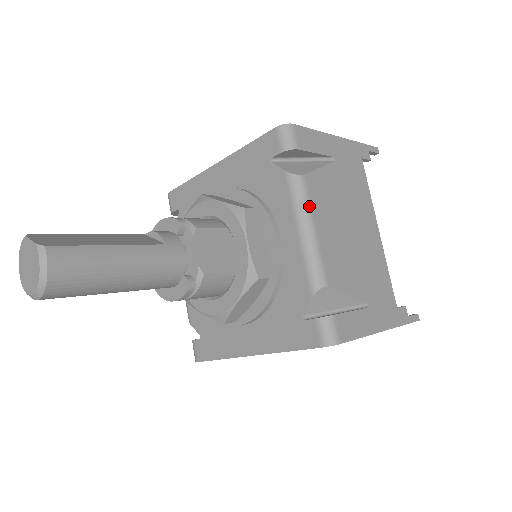
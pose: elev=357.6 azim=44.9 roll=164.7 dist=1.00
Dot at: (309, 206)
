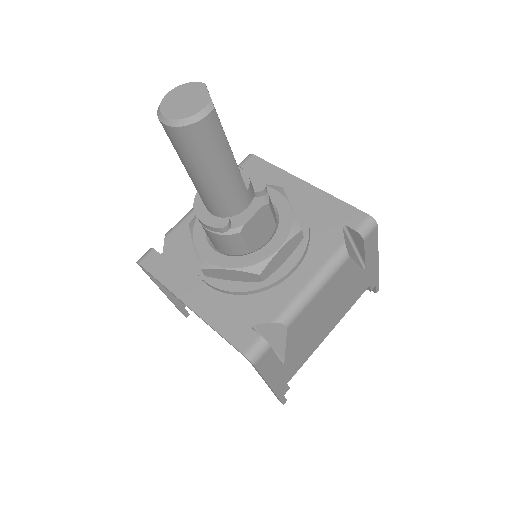
Dot at: (332, 275)
